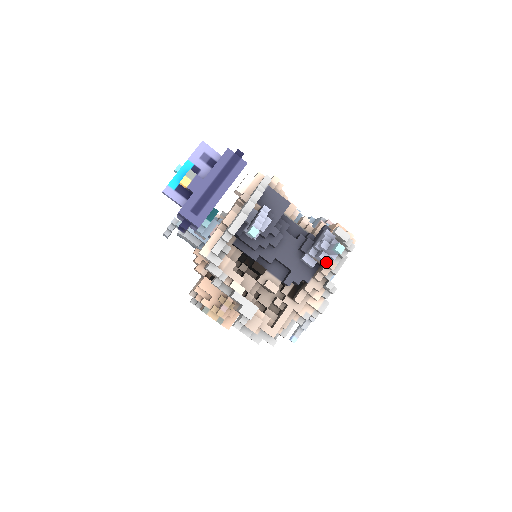
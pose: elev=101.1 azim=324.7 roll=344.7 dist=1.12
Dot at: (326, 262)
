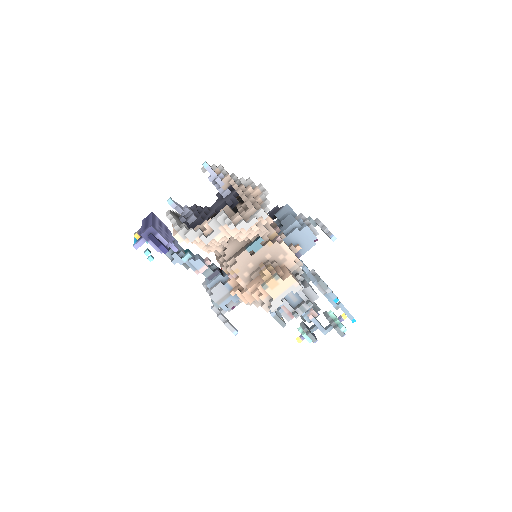
Dot at: (223, 179)
